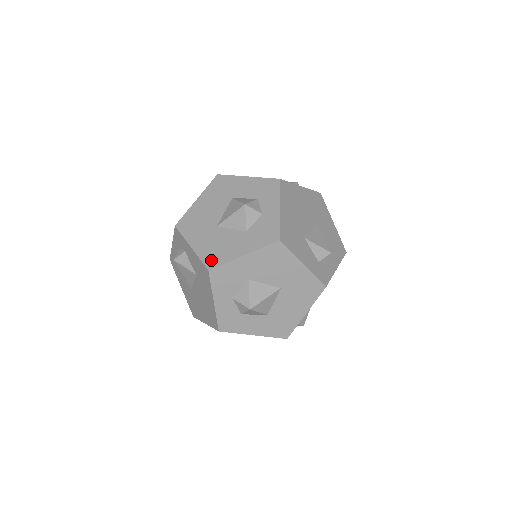
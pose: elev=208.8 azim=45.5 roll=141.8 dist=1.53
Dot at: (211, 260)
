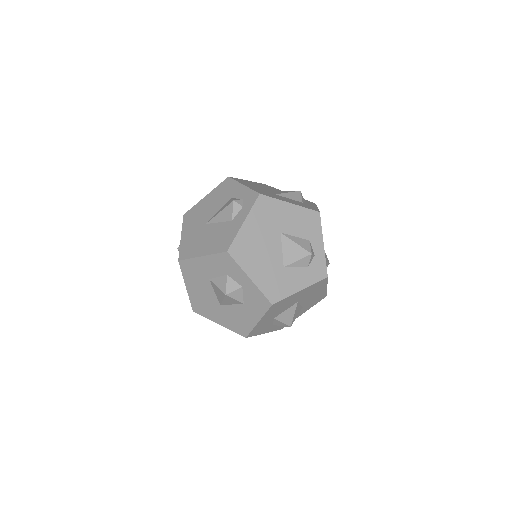
Dot at: (240, 331)
